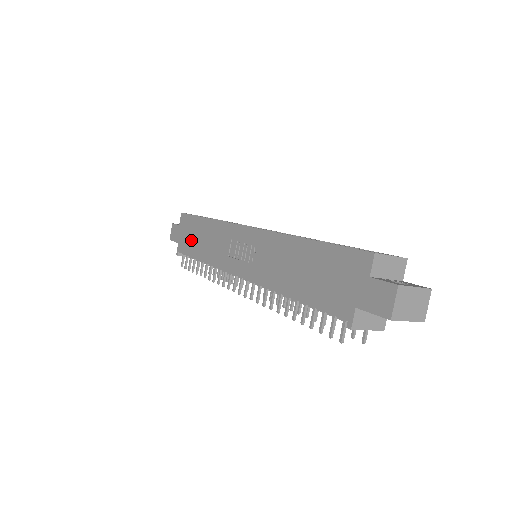
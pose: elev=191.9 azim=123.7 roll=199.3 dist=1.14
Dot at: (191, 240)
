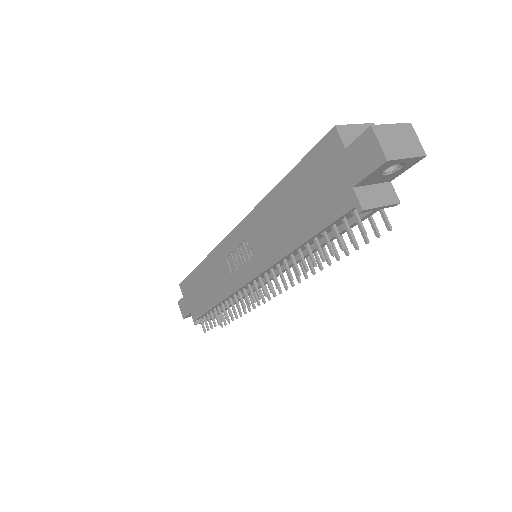
Dot at: (198, 298)
